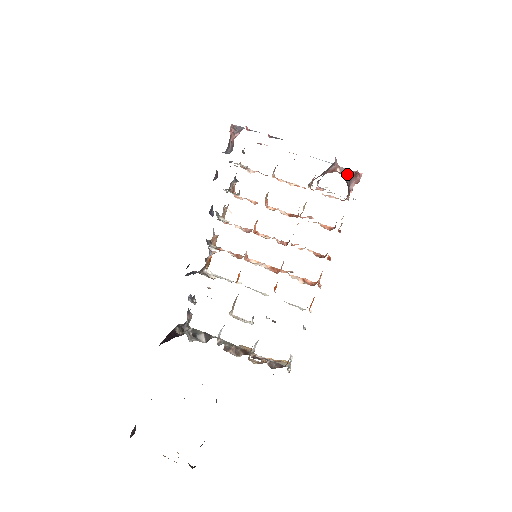
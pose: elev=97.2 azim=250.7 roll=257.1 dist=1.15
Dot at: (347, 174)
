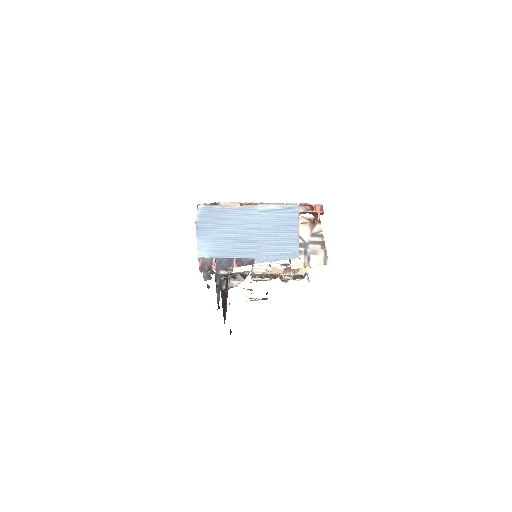
Dot at: (309, 213)
